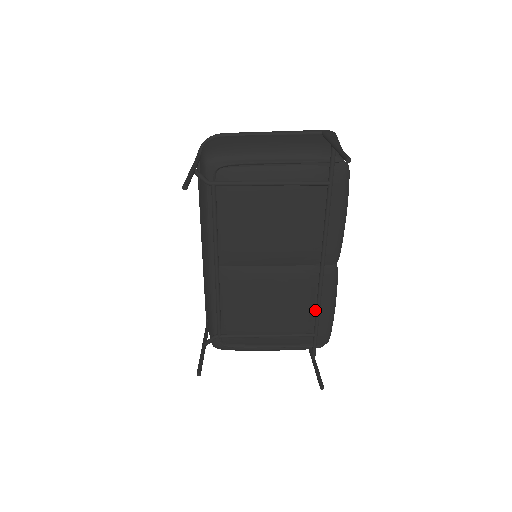
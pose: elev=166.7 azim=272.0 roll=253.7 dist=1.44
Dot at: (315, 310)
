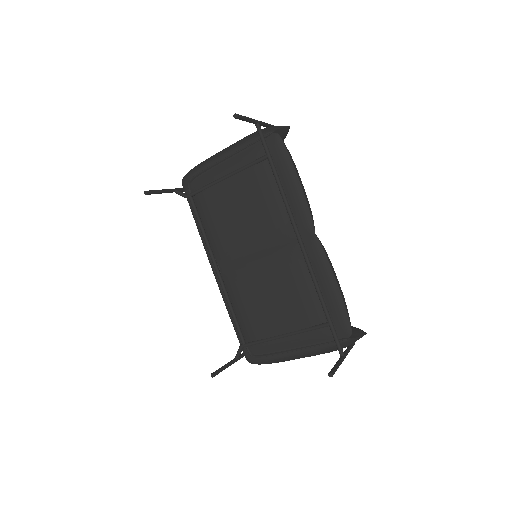
Dot at: (317, 293)
